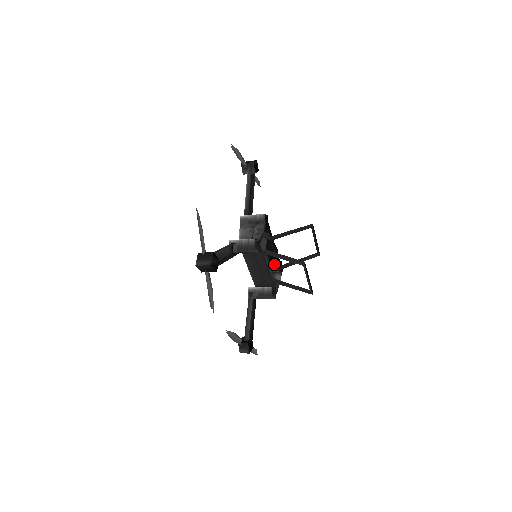
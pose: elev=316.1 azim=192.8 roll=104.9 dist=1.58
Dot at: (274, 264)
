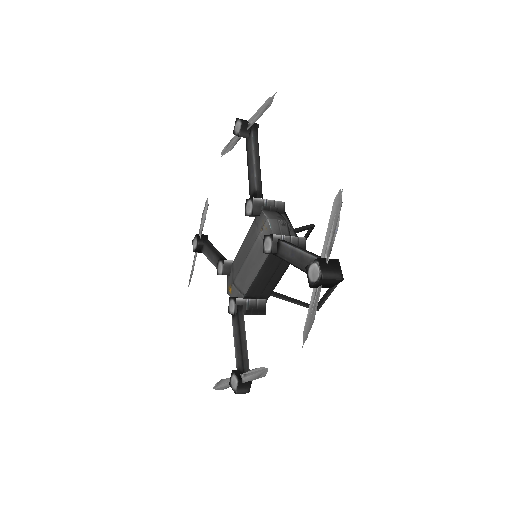
Dot at: occluded
